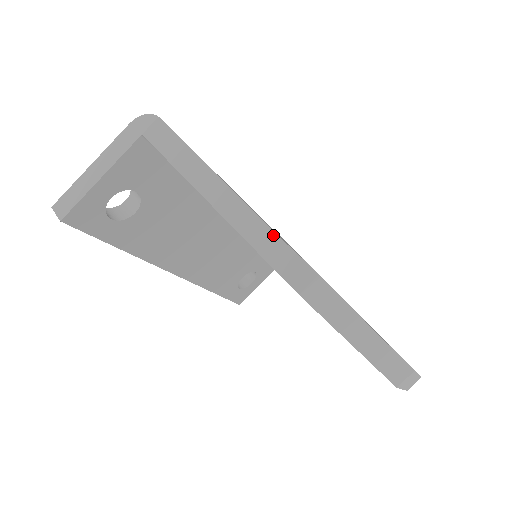
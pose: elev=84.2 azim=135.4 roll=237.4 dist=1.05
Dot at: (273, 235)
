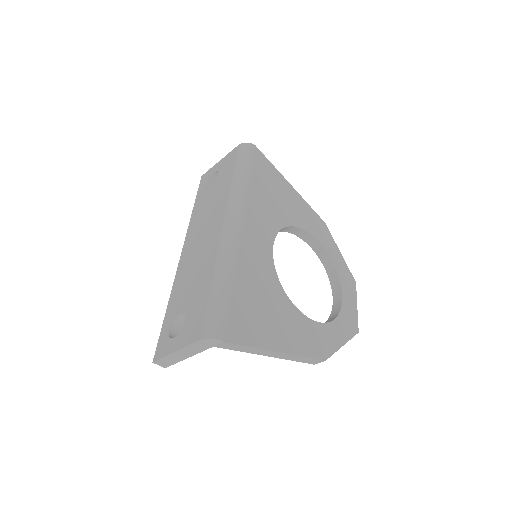
Dot at: (303, 358)
